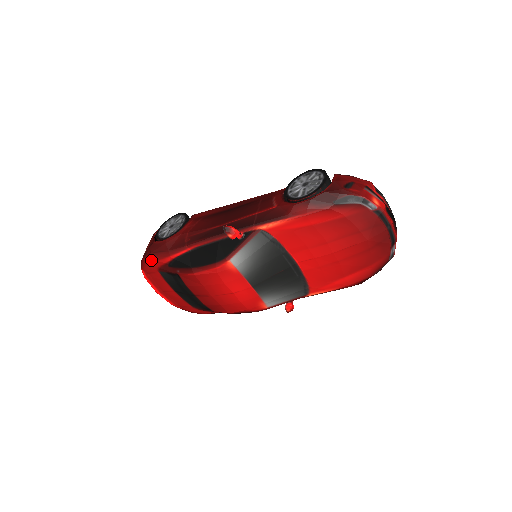
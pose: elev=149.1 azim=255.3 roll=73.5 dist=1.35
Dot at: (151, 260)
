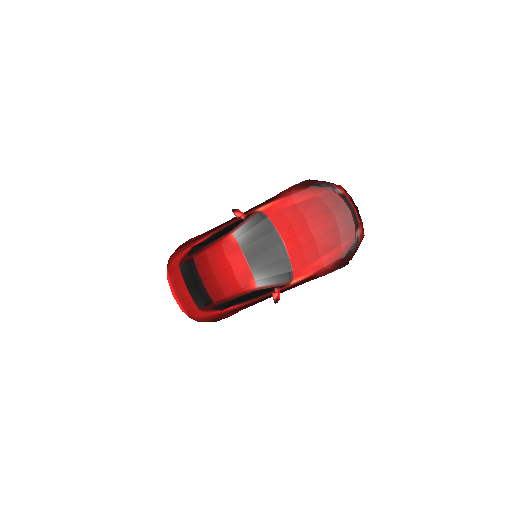
Dot at: (176, 254)
